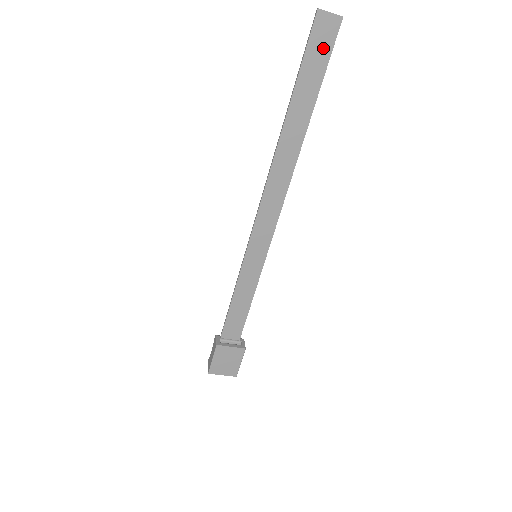
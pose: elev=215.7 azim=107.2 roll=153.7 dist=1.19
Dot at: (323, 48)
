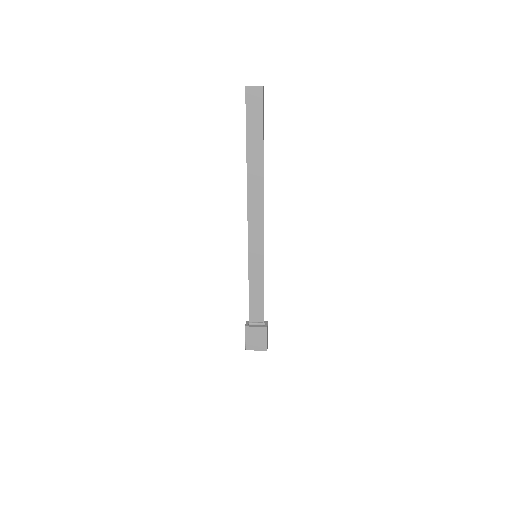
Dot at: (257, 108)
